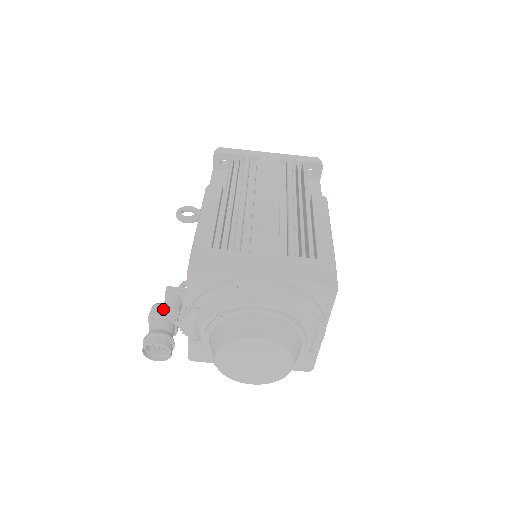
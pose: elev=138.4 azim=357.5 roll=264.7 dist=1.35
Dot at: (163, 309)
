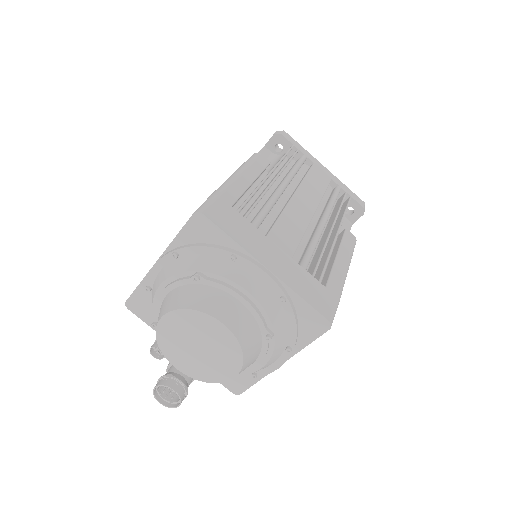
Dot at: occluded
